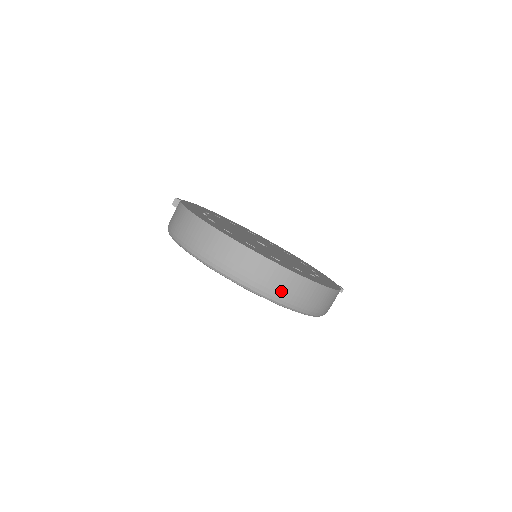
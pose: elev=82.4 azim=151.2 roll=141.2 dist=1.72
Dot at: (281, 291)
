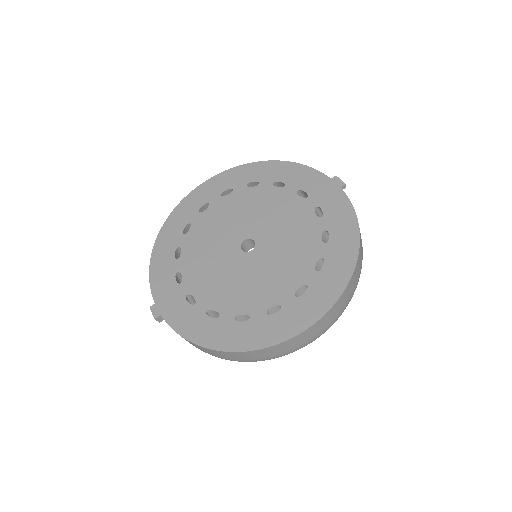
Dot at: (339, 313)
